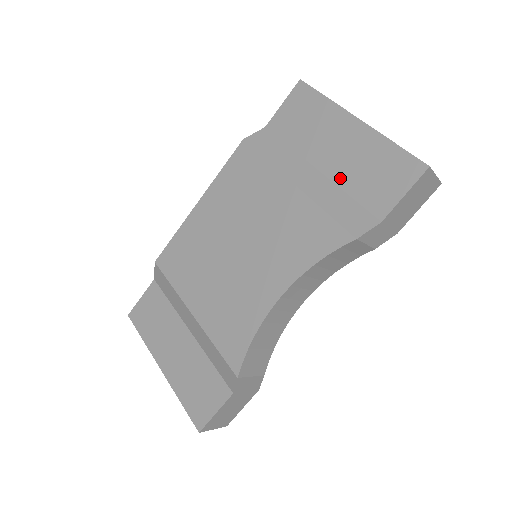
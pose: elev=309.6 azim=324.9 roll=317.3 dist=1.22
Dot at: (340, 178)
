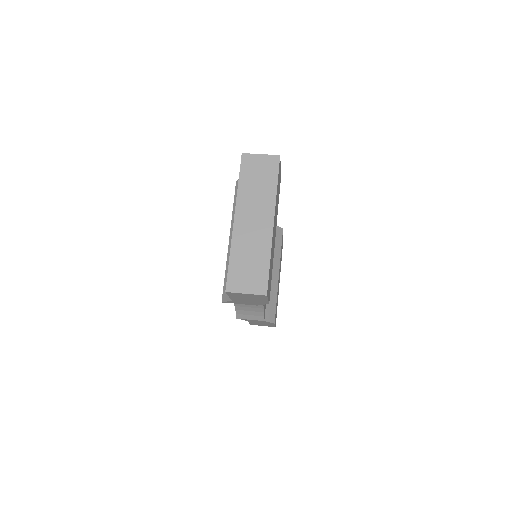
Dot at: occluded
